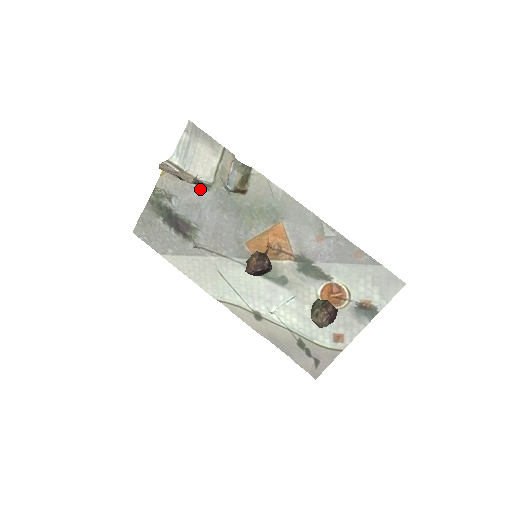
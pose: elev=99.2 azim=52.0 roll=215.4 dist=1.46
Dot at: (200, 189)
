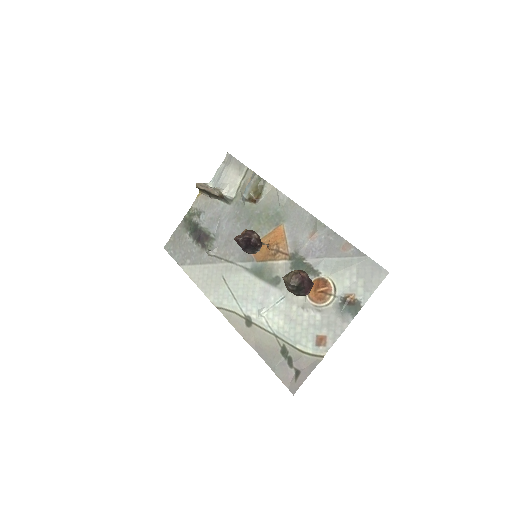
Dot at: (224, 204)
